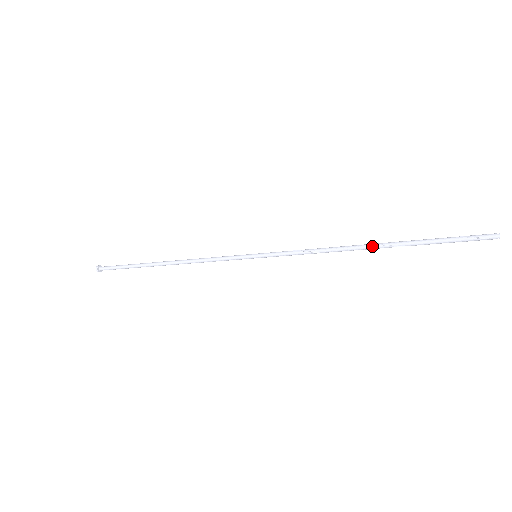
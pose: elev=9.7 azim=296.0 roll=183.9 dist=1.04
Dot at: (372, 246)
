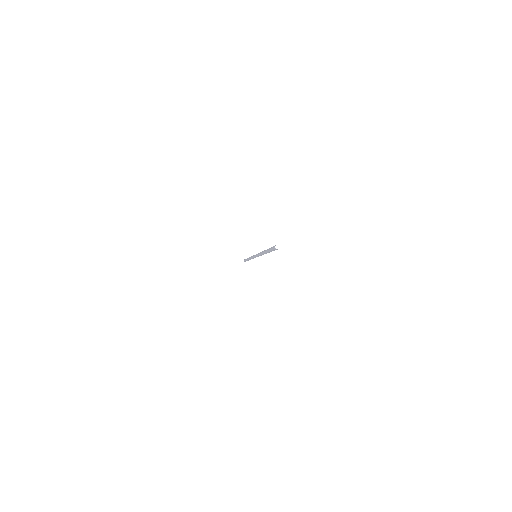
Dot at: (264, 251)
